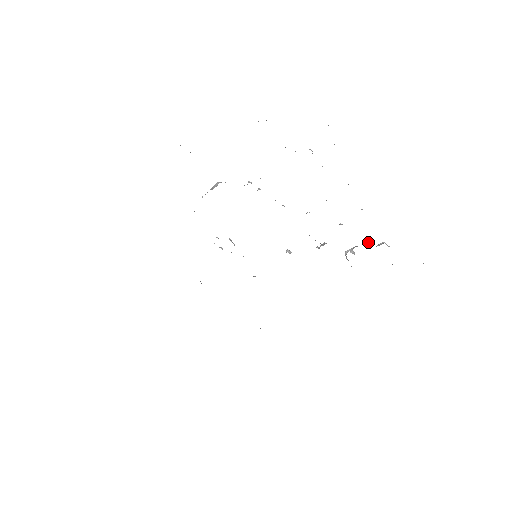
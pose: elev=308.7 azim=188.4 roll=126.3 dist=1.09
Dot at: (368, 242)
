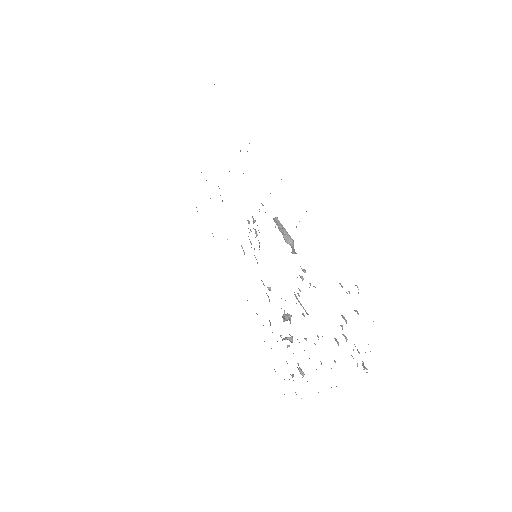
Dot at: occluded
